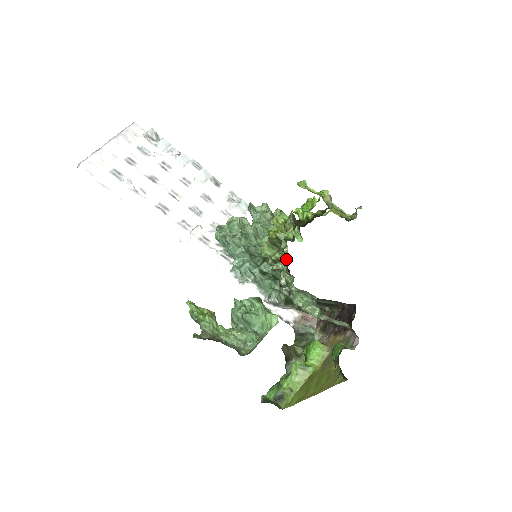
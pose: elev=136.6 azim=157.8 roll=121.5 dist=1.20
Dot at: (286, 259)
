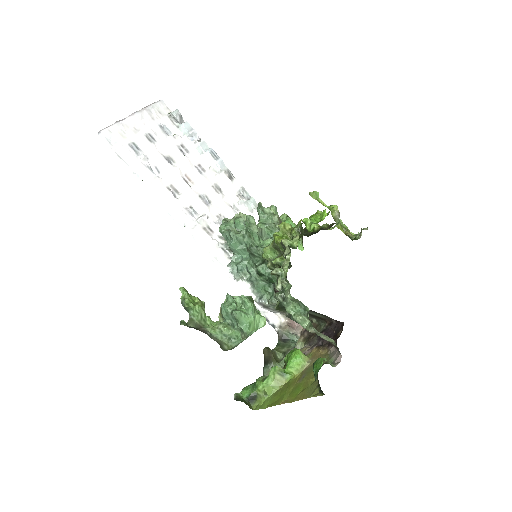
Dot at: (287, 266)
